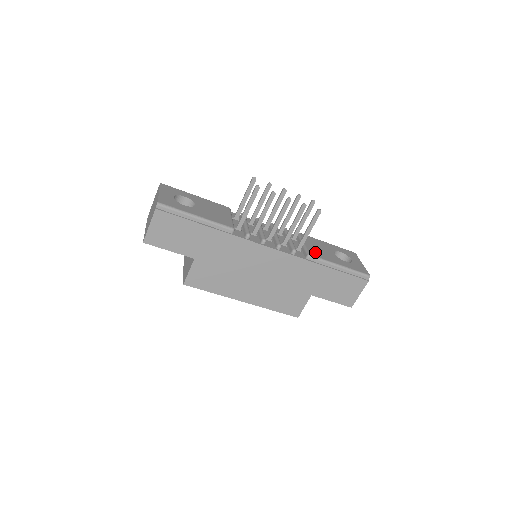
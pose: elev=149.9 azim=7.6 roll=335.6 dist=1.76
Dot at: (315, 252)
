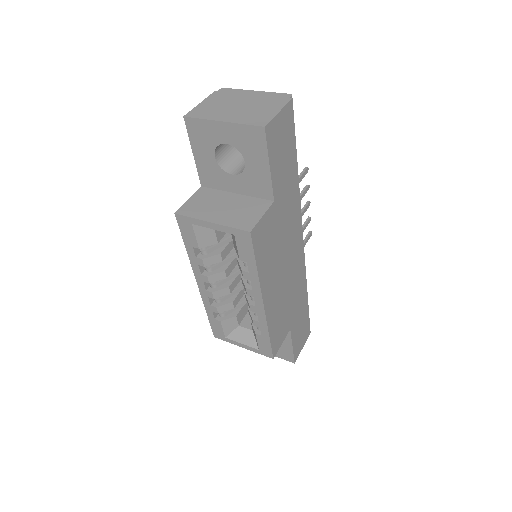
Dot at: occluded
